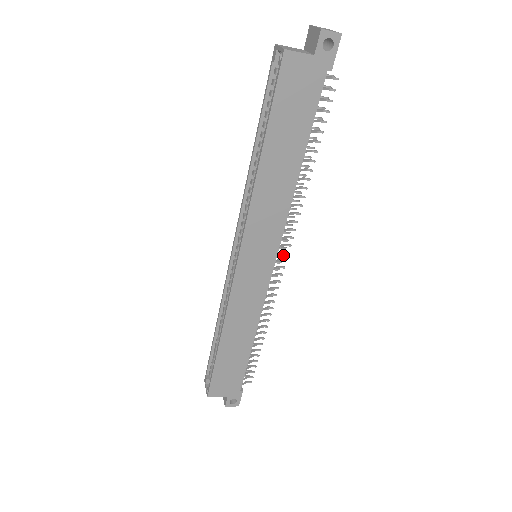
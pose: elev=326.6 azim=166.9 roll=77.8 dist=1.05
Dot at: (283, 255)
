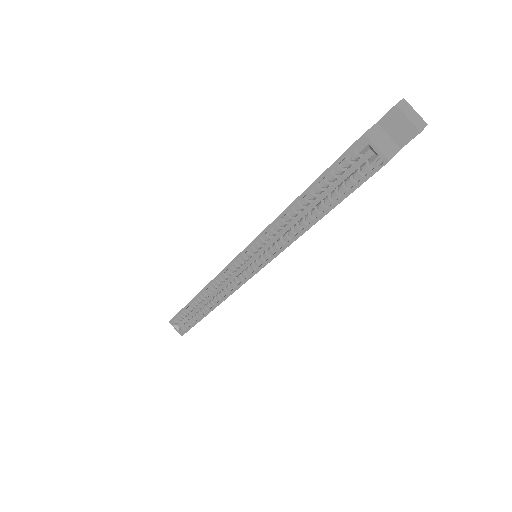
Dot at: occluded
